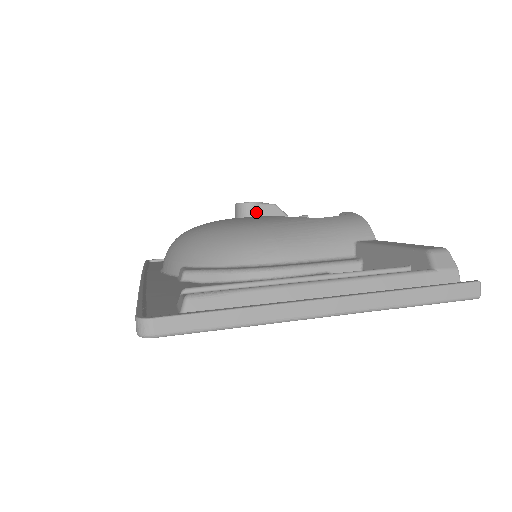
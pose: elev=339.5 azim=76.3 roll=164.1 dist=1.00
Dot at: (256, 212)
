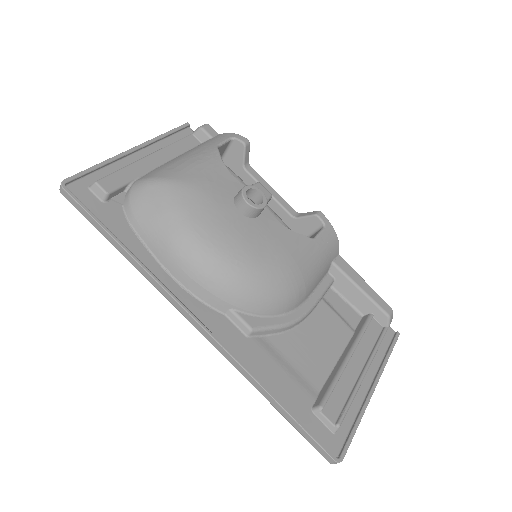
Dot at: (262, 212)
